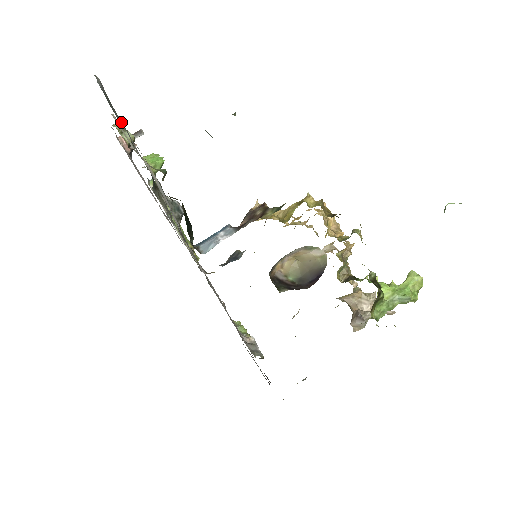
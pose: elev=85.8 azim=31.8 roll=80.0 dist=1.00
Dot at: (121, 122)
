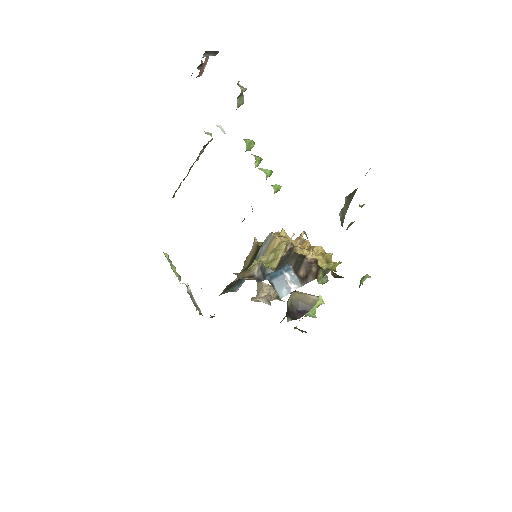
Dot at: occluded
